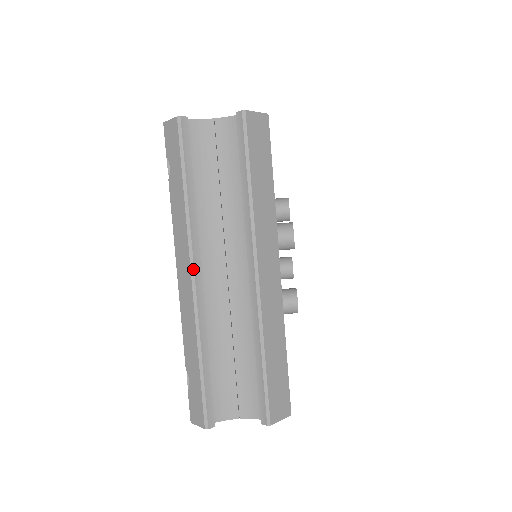
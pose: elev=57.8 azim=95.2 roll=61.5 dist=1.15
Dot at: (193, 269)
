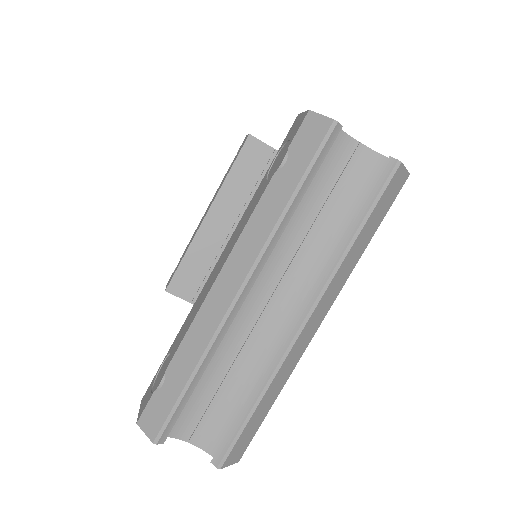
Dot at: (245, 284)
